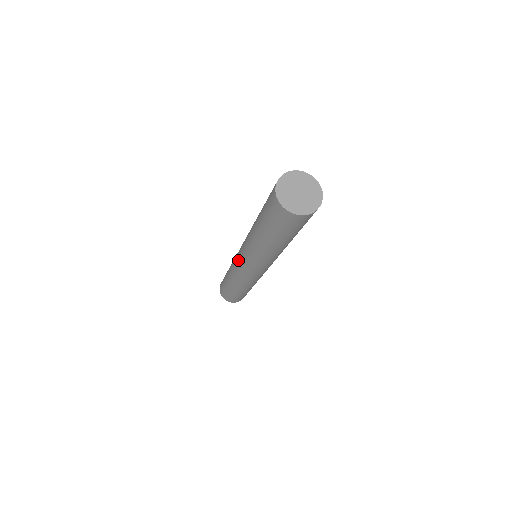
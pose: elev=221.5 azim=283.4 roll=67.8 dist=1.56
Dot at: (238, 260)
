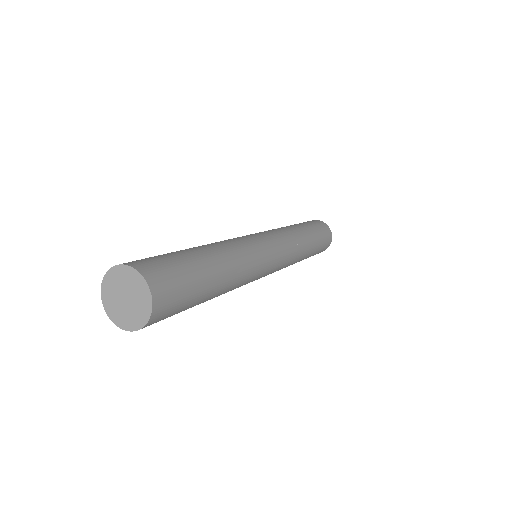
Dot at: occluded
